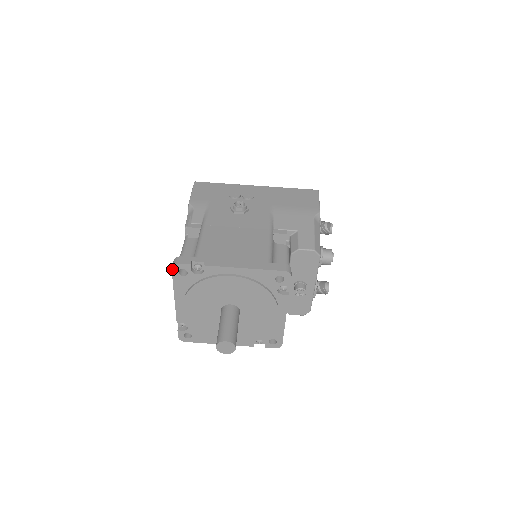
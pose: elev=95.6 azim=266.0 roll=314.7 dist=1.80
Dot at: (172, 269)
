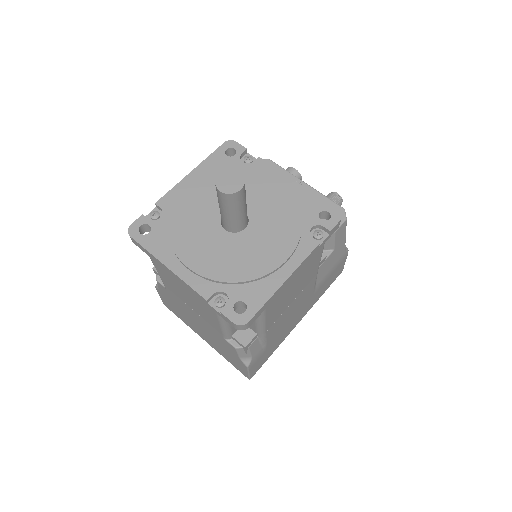
Dot at: (131, 237)
